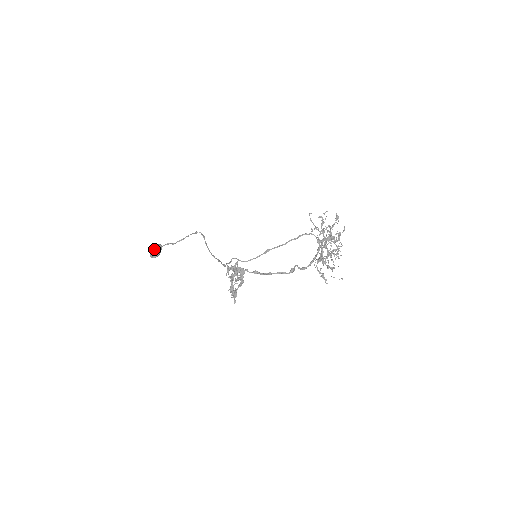
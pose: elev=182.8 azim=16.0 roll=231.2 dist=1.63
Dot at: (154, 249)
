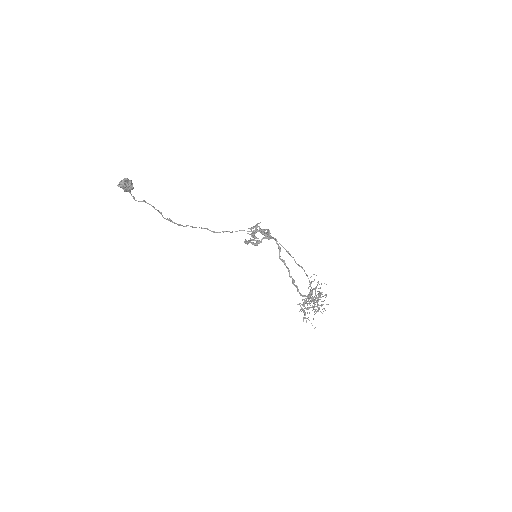
Dot at: (131, 181)
